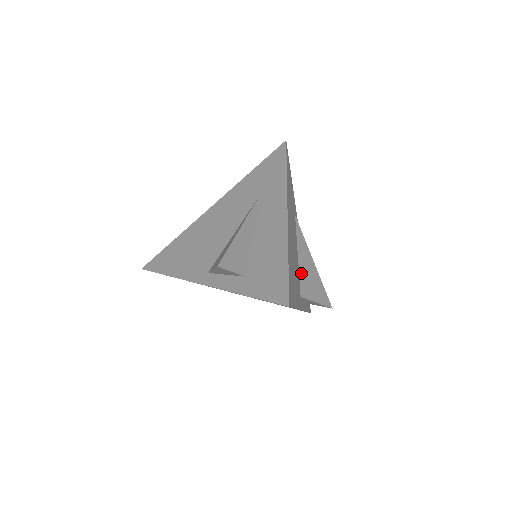
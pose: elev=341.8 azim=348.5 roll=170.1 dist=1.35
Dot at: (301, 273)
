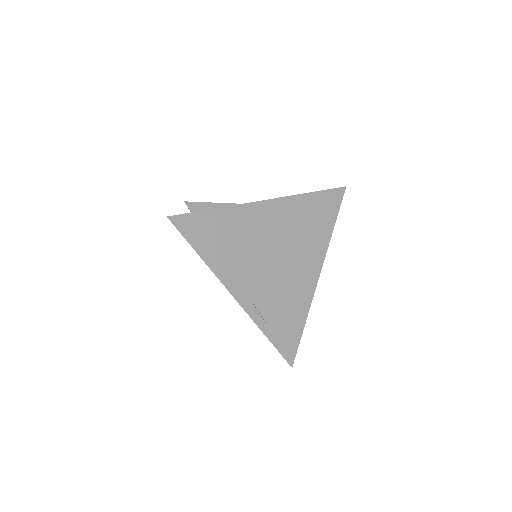
Dot at: (263, 275)
